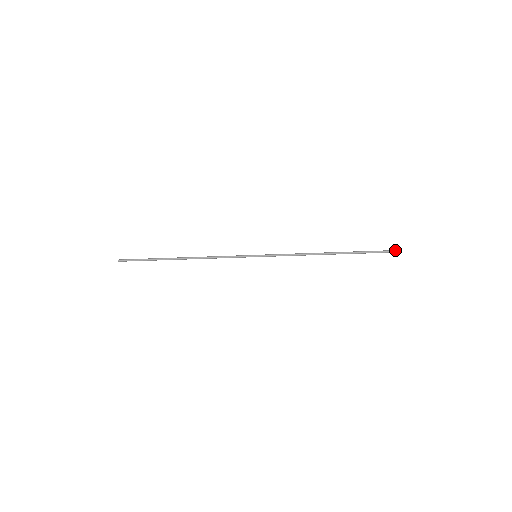
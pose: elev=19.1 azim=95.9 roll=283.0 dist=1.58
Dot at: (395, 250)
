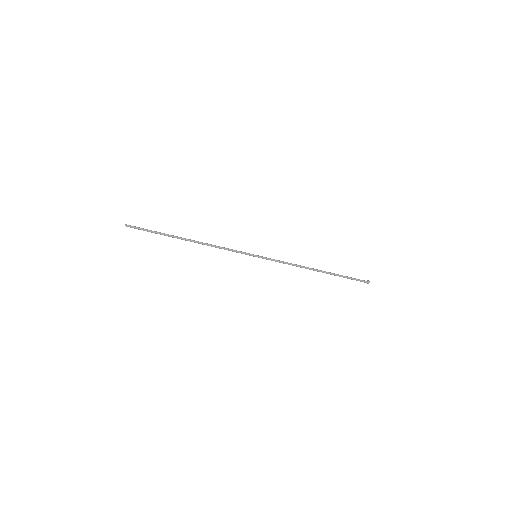
Dot at: (367, 281)
